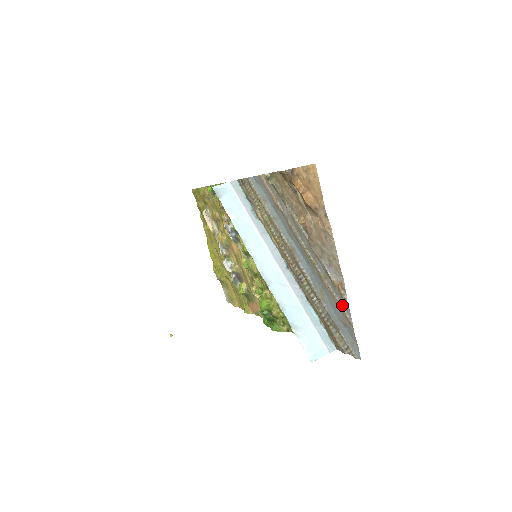
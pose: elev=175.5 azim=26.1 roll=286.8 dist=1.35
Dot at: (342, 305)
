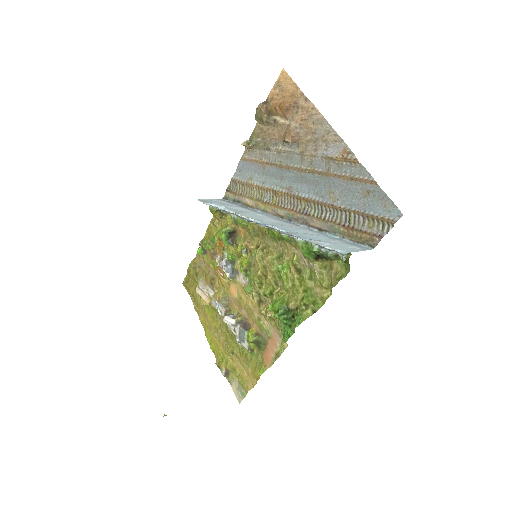
Dot at: (355, 174)
